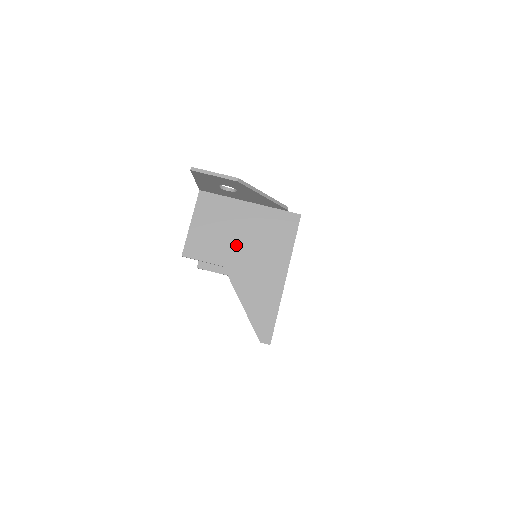
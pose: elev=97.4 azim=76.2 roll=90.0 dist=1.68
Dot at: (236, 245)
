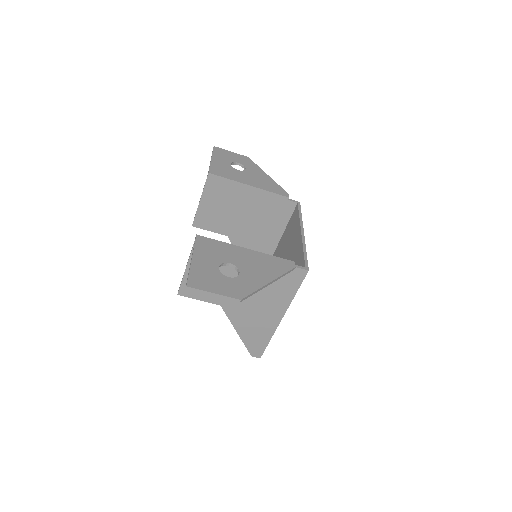
Dot at: occluded
